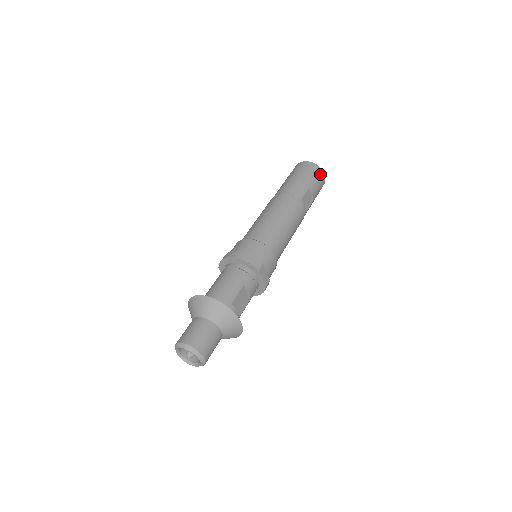
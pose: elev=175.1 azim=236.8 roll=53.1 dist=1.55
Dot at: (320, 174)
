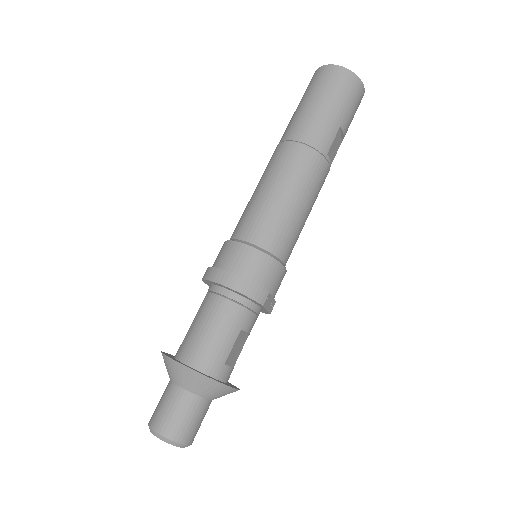
Dot at: (358, 92)
